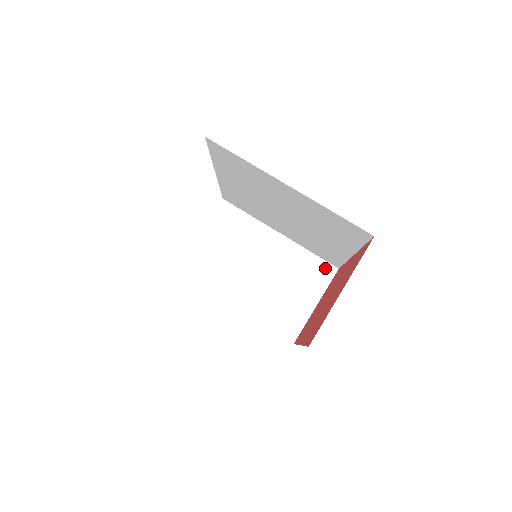
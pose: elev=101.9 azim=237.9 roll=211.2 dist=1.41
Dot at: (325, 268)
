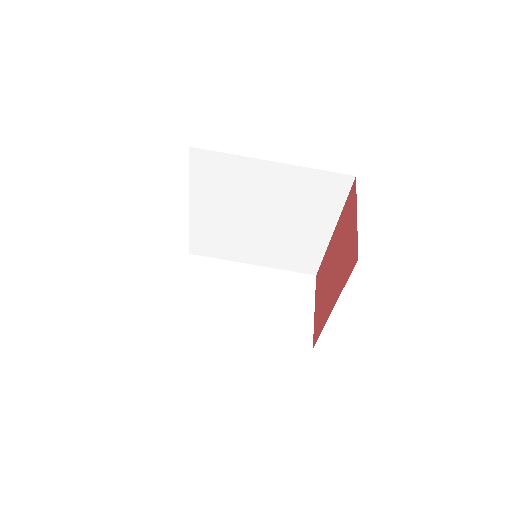
Dot at: (305, 279)
